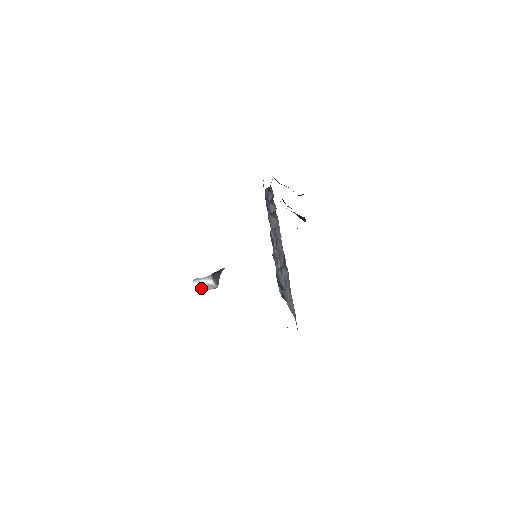
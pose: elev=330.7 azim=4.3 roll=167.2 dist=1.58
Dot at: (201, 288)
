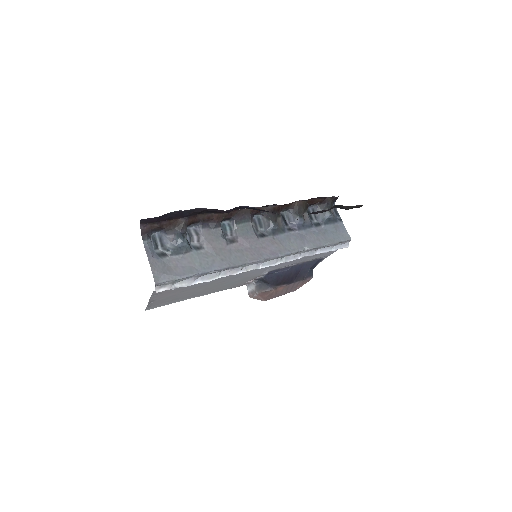
Dot at: (251, 294)
